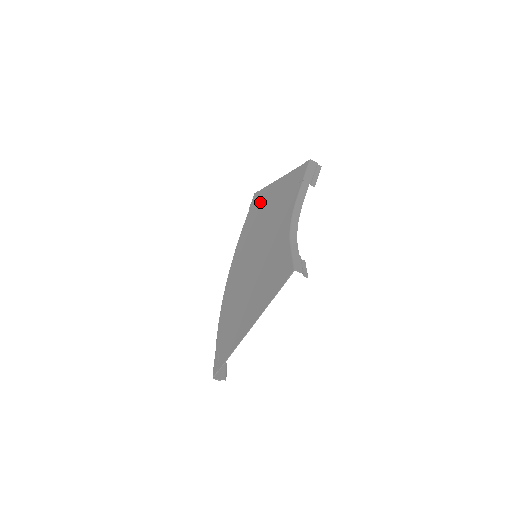
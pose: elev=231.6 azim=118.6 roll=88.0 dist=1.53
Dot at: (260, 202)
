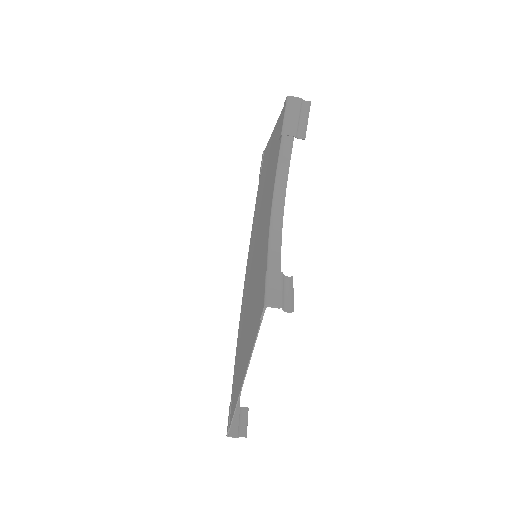
Dot at: (263, 168)
